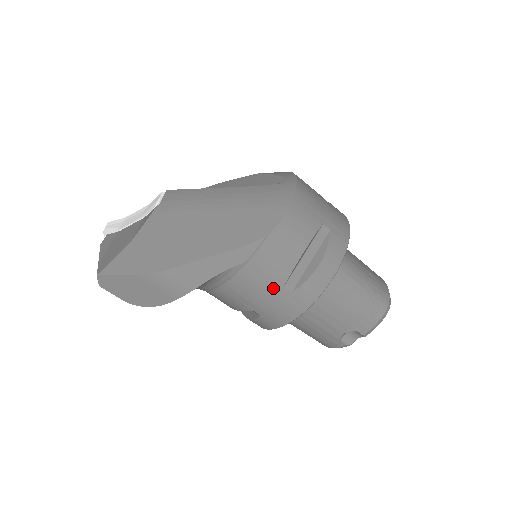
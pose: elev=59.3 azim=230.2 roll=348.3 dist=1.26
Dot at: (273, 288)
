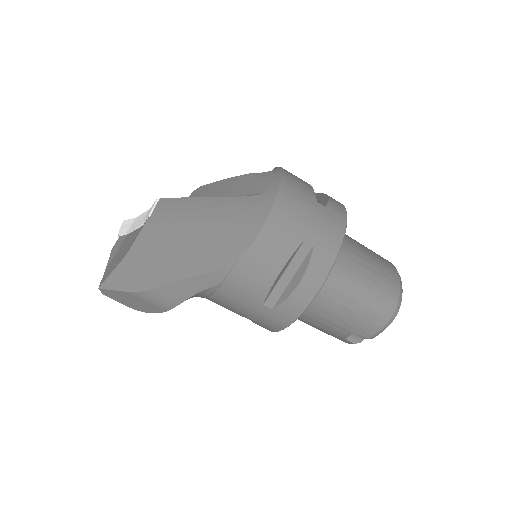
Dot at: (253, 305)
